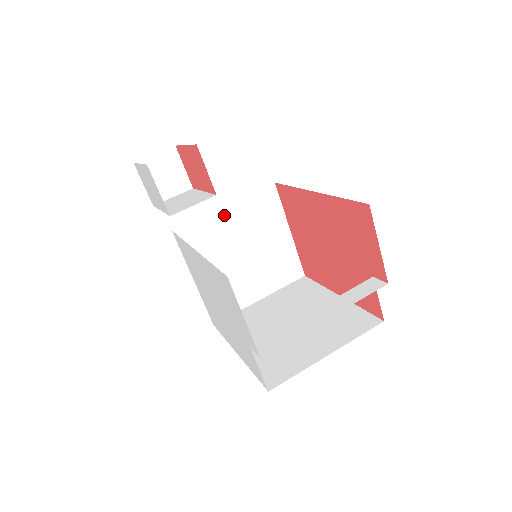
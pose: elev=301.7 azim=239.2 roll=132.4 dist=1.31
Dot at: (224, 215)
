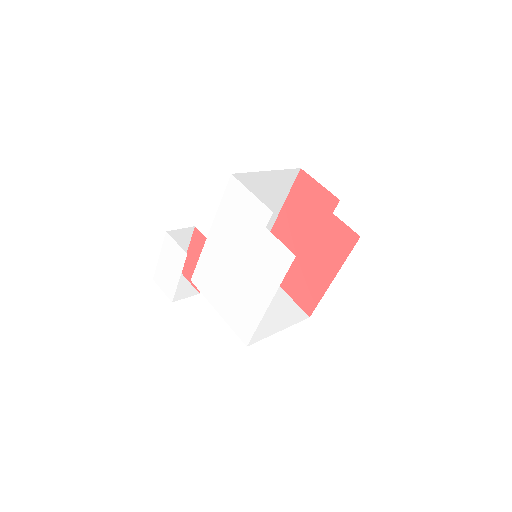
Dot at: occluded
